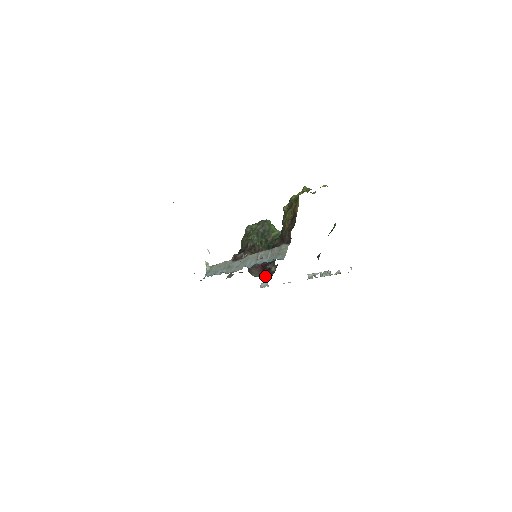
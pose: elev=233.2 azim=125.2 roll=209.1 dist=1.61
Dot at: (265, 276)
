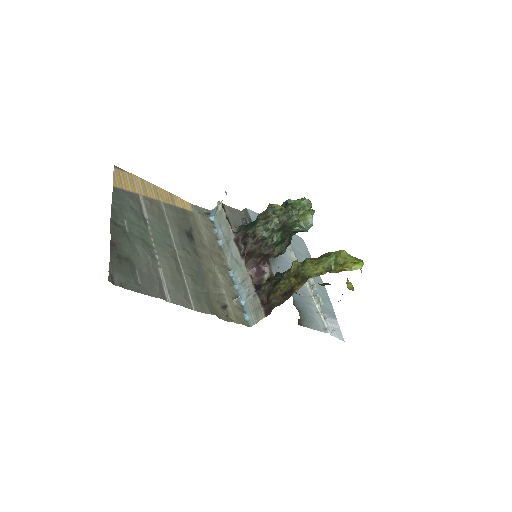
Dot at: (253, 280)
